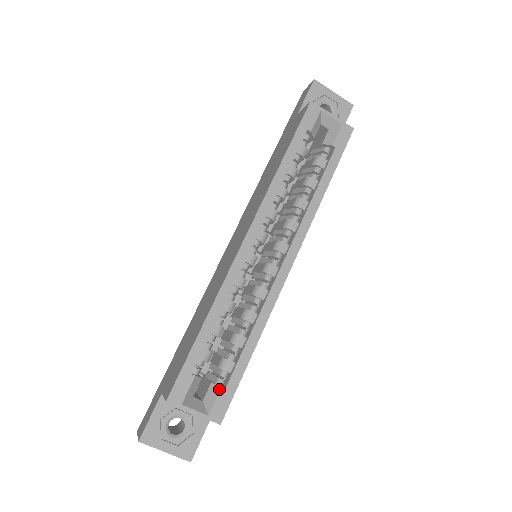
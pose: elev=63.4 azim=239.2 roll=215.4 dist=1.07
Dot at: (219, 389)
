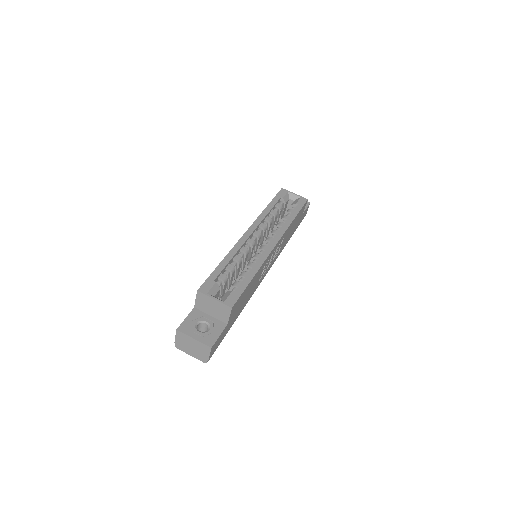
Dot at: (231, 291)
